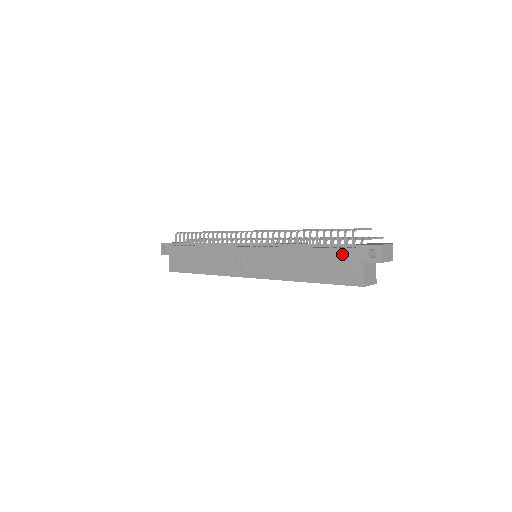
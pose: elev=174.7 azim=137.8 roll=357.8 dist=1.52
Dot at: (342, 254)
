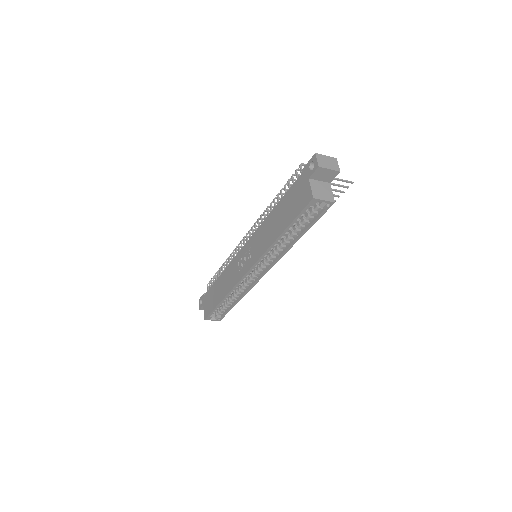
Dot at: (295, 187)
